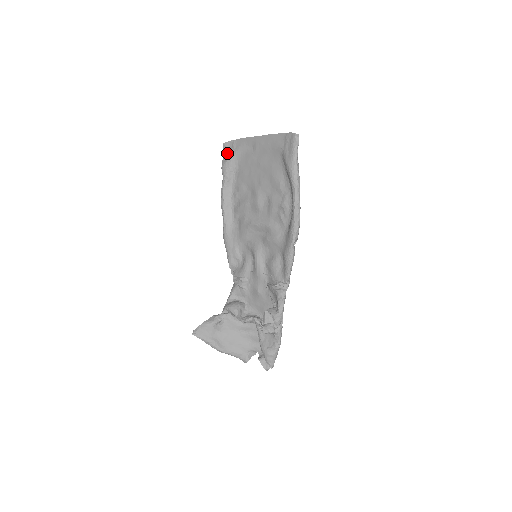
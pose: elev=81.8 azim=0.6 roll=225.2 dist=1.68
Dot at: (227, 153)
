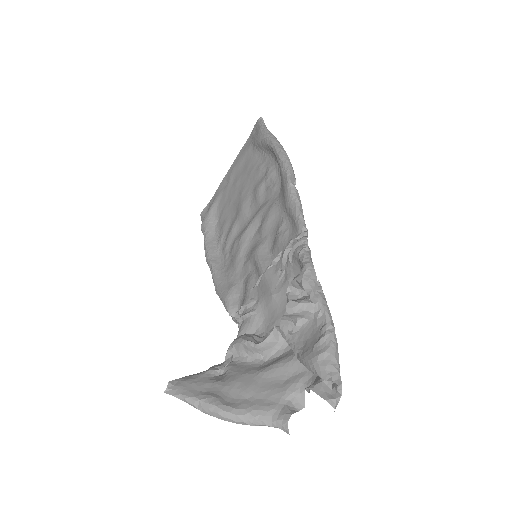
Dot at: occluded
